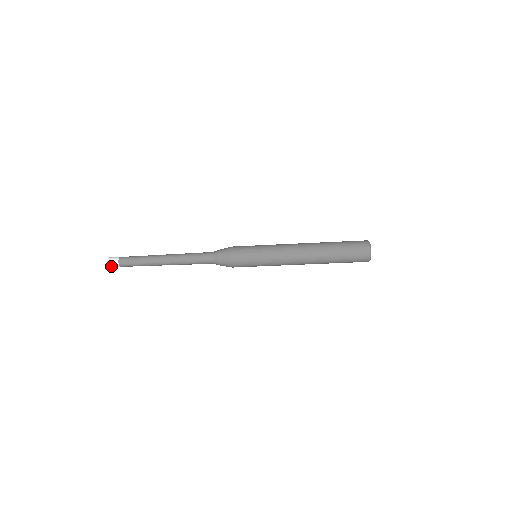
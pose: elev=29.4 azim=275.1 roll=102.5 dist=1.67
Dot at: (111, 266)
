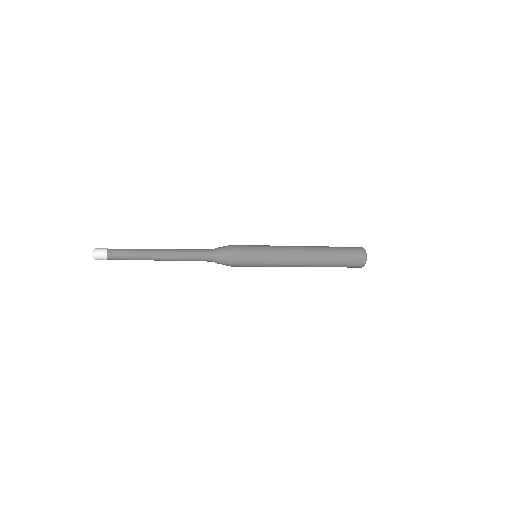
Dot at: (98, 259)
